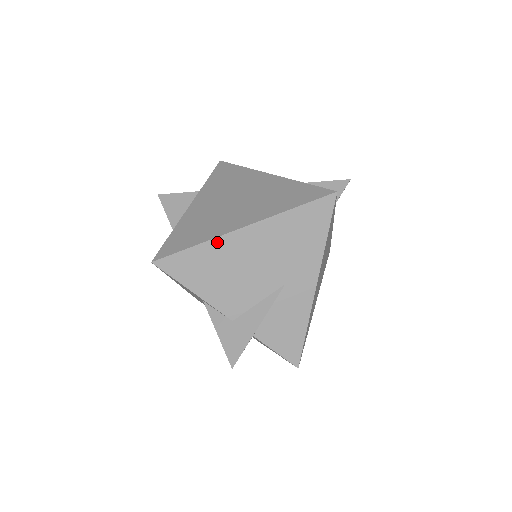
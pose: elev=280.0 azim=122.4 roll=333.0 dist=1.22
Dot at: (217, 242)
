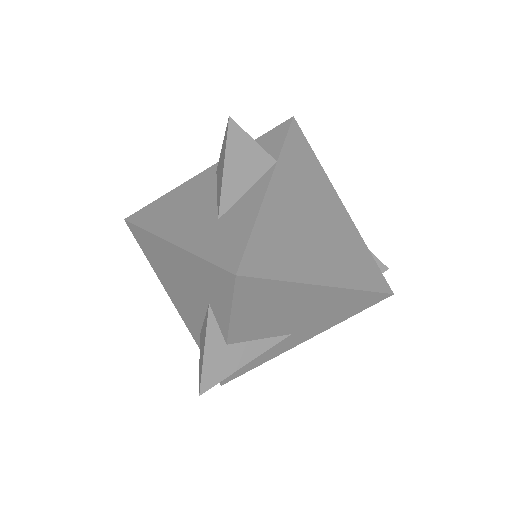
Dot at: (300, 287)
